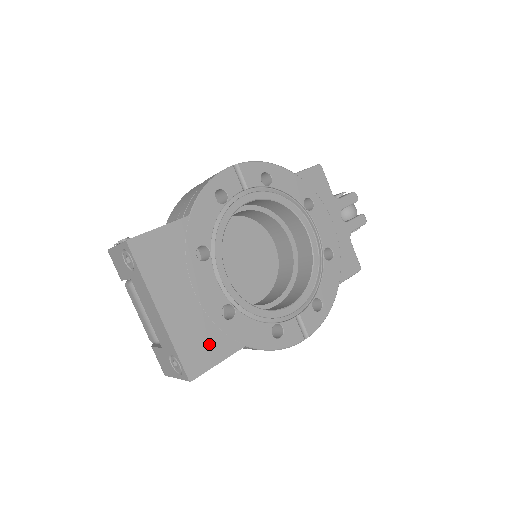
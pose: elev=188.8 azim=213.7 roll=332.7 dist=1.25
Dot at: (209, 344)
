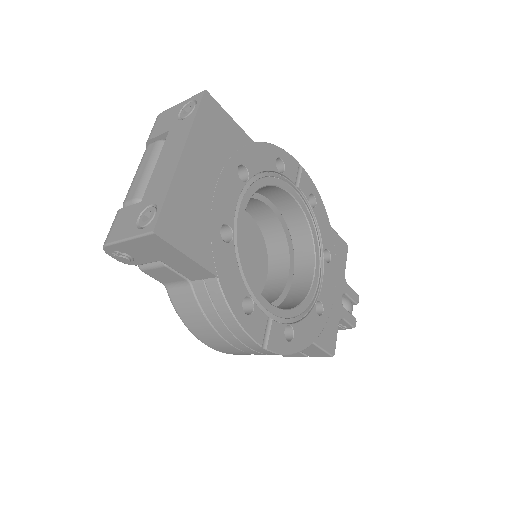
Dot at: (194, 231)
